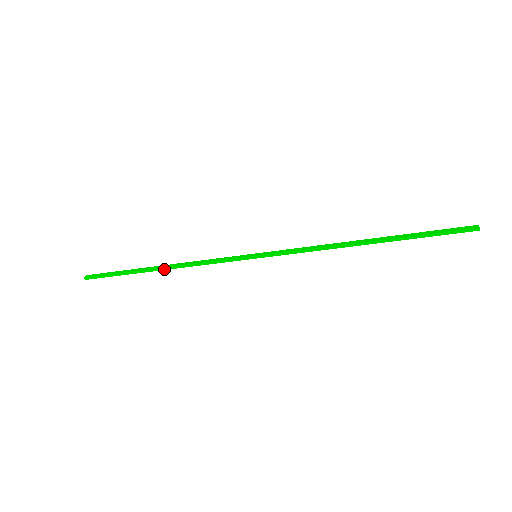
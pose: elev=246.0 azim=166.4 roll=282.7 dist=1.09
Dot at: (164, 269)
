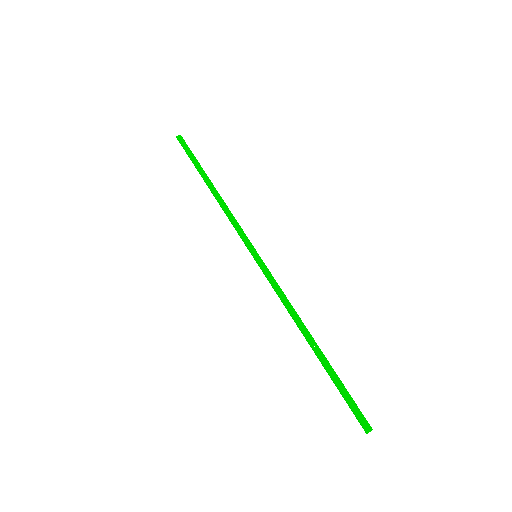
Dot at: (211, 192)
